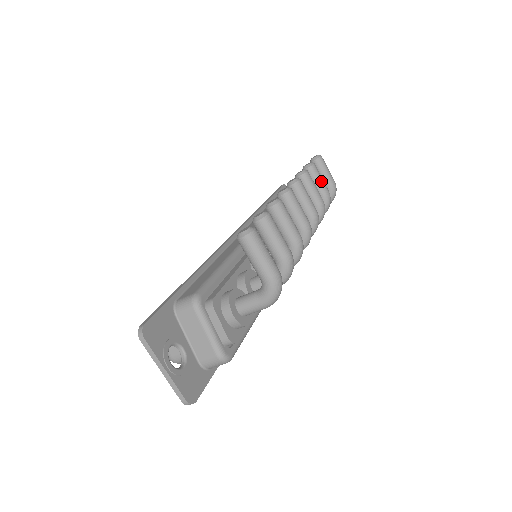
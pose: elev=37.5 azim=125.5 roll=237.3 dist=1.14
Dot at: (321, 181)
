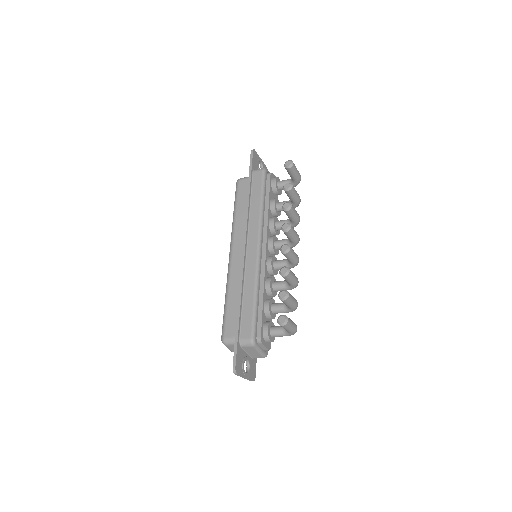
Dot at: (296, 195)
